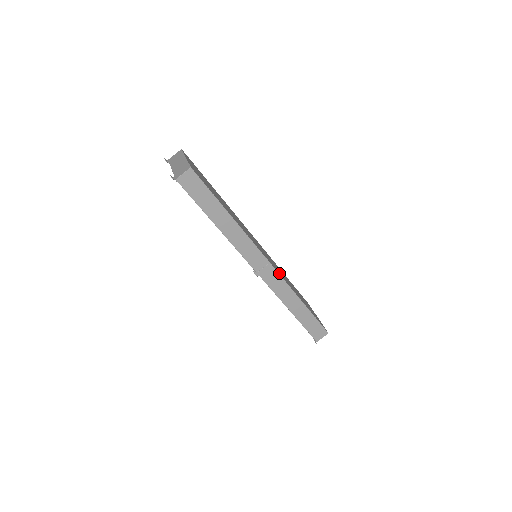
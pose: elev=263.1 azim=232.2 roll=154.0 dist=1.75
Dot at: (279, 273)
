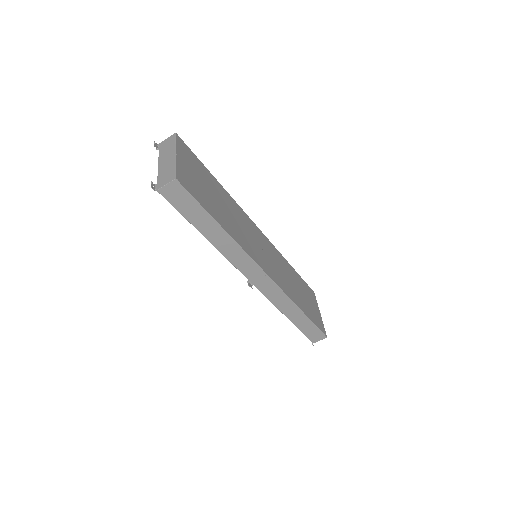
Dot at: (278, 282)
